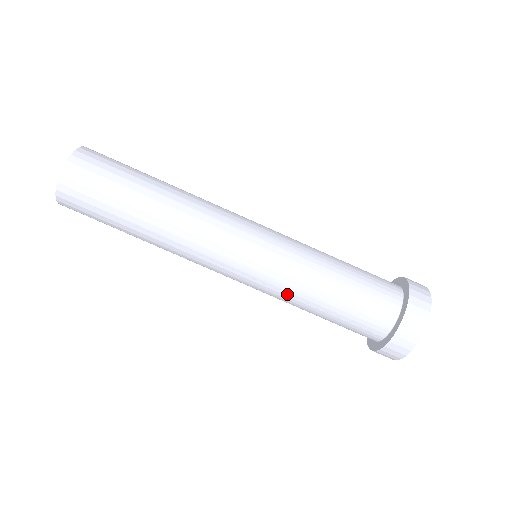
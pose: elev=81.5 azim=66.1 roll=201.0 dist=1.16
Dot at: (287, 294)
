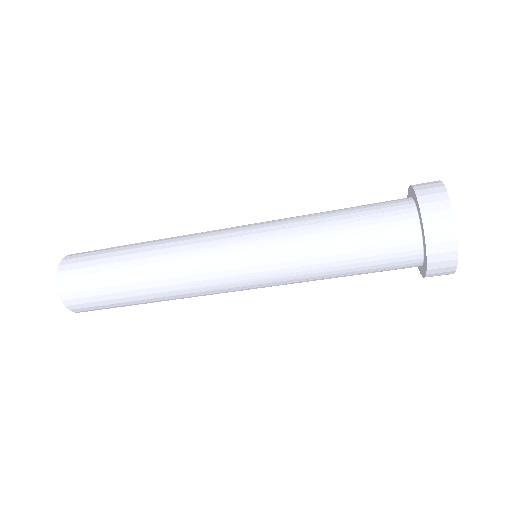
Dot at: occluded
